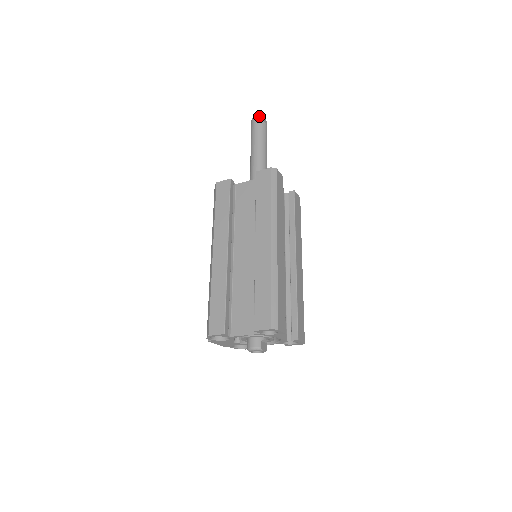
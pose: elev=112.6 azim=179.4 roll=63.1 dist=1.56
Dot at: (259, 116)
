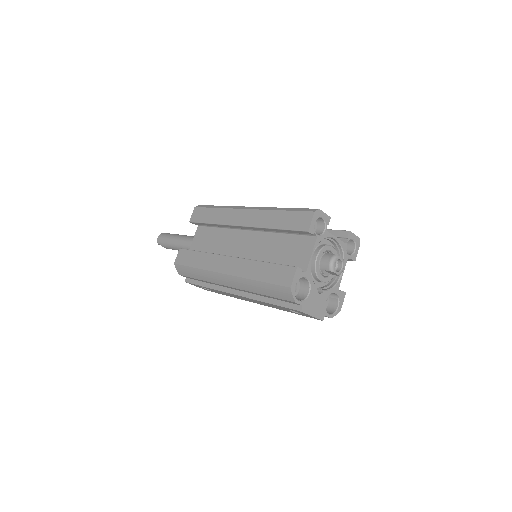
Dot at: (159, 235)
